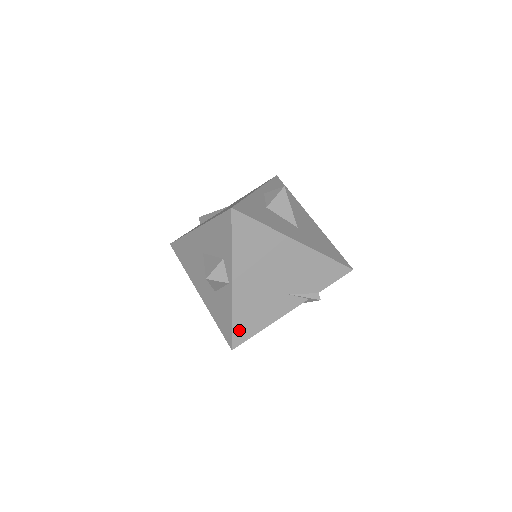
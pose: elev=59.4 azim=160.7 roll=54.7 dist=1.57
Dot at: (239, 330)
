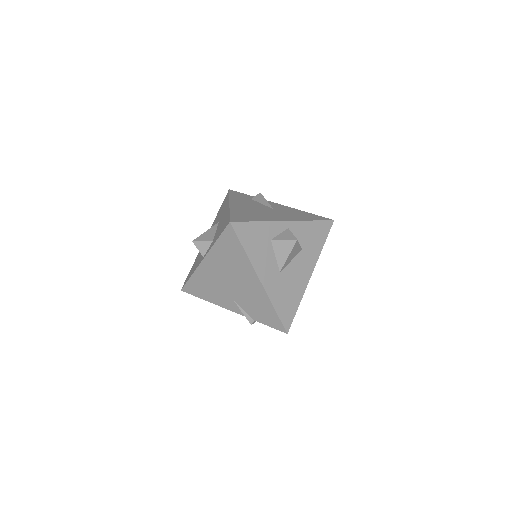
Dot at: (192, 286)
